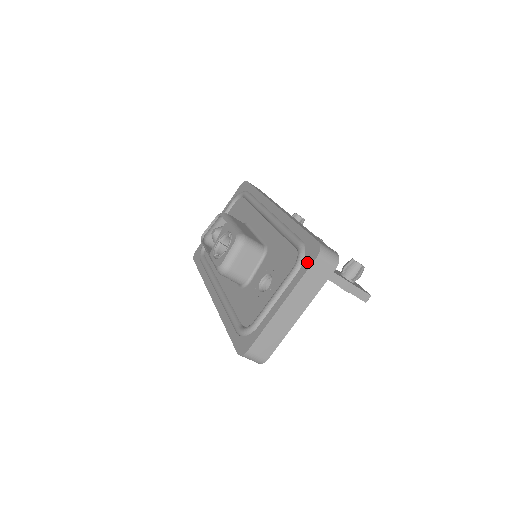
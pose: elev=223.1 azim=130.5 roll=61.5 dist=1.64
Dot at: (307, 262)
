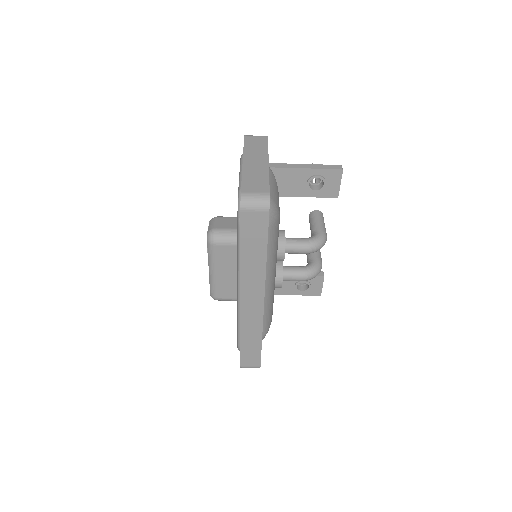
Dot at: occluded
